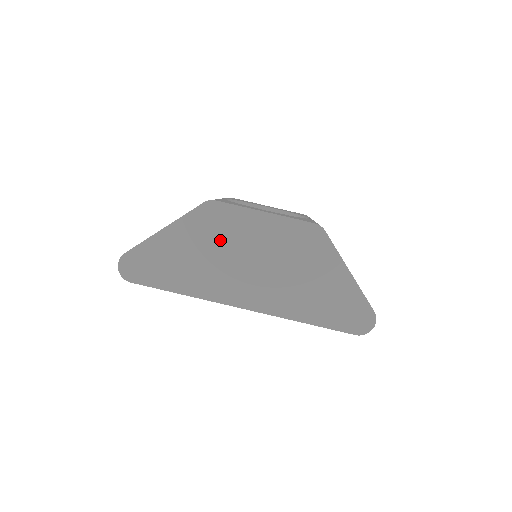
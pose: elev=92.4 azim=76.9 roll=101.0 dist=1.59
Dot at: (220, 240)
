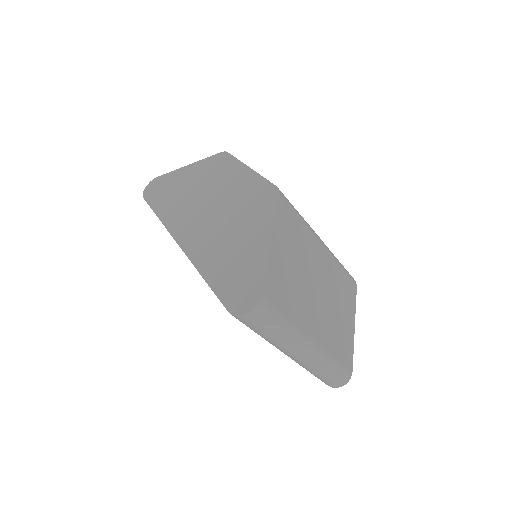
Dot at: (208, 182)
